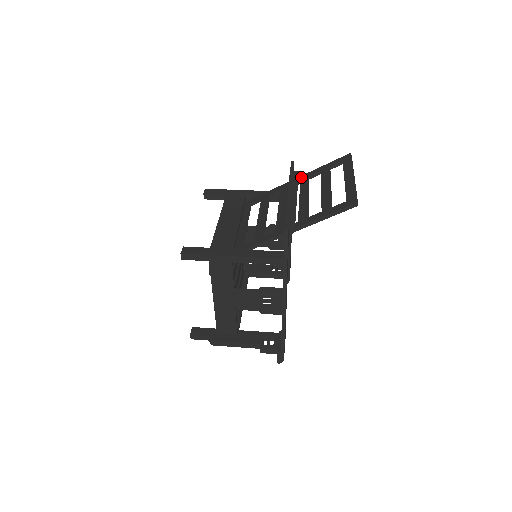
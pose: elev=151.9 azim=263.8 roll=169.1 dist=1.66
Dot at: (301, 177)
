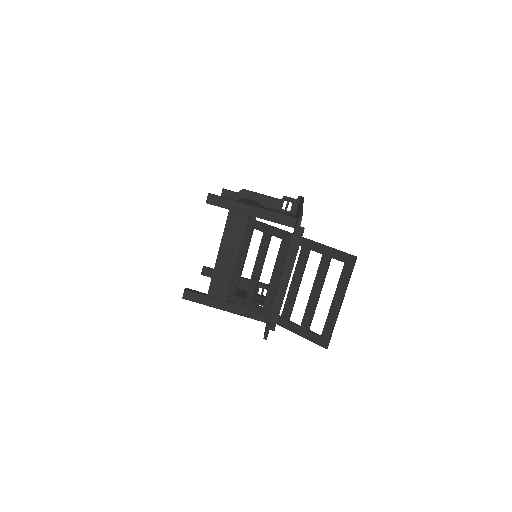
Dot at: (304, 242)
